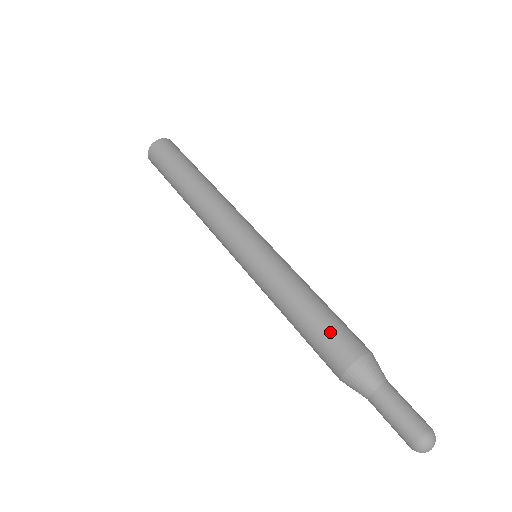
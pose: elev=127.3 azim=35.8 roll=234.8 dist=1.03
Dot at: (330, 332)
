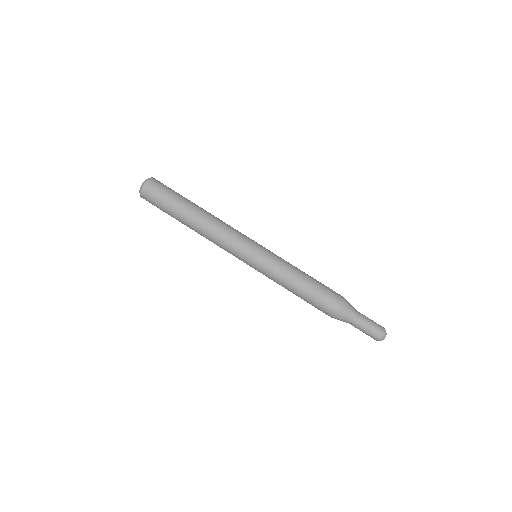
Dot at: (315, 305)
